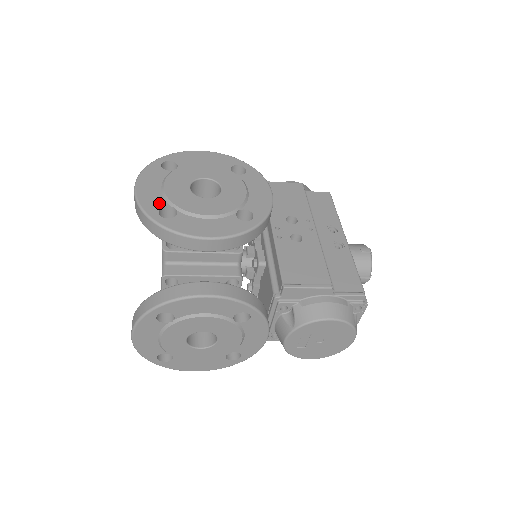
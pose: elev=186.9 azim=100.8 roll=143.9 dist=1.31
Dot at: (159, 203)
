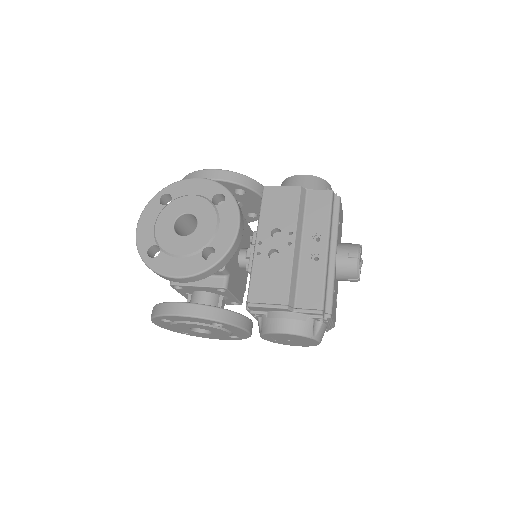
Dot at: (149, 242)
